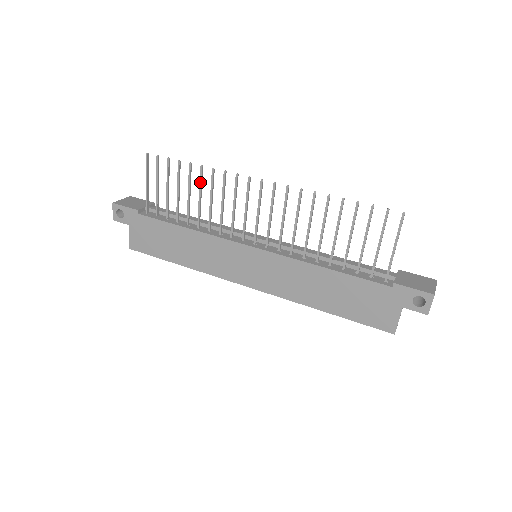
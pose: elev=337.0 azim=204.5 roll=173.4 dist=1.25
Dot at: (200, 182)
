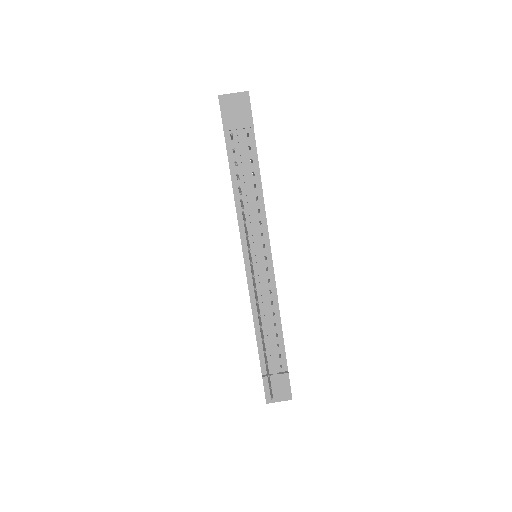
Dot at: (241, 206)
